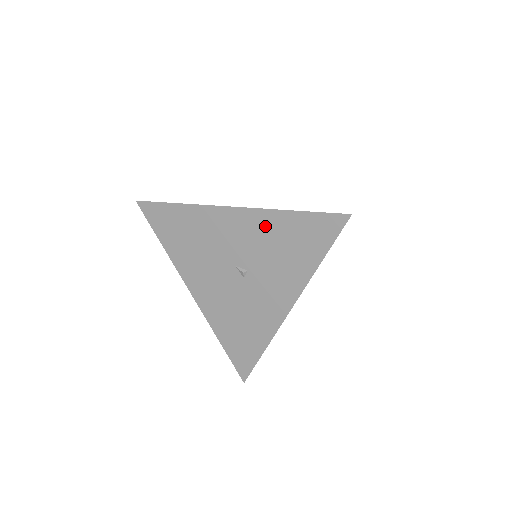
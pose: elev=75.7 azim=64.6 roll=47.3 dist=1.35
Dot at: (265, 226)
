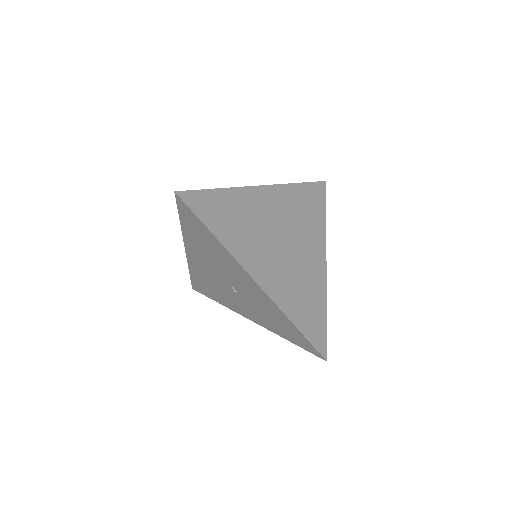
Dot at: (270, 306)
